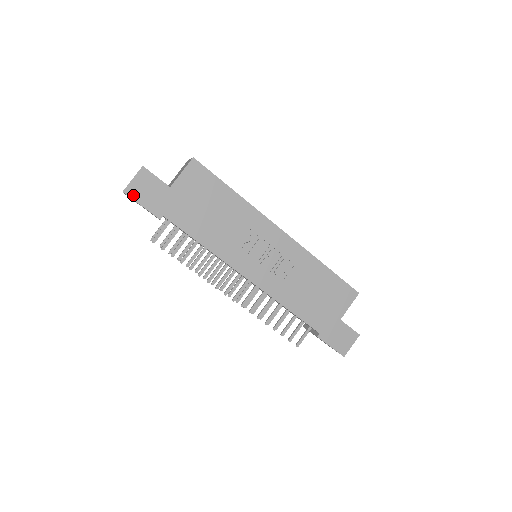
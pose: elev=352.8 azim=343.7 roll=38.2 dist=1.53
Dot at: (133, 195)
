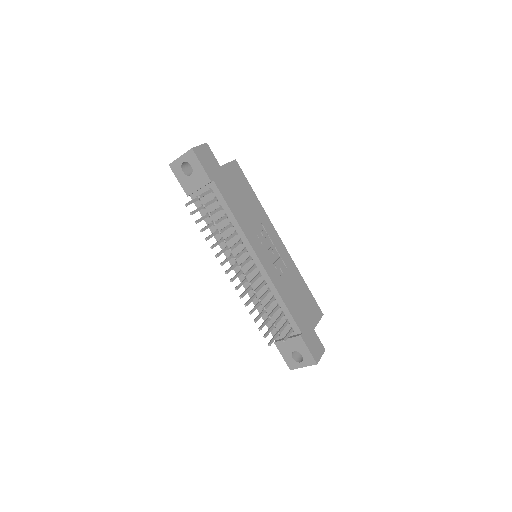
Dot at: (198, 155)
